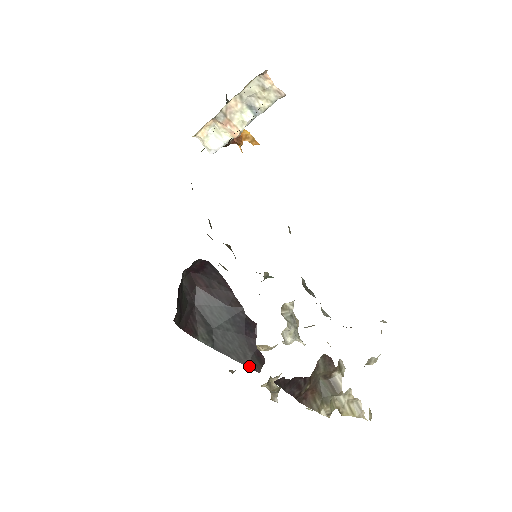
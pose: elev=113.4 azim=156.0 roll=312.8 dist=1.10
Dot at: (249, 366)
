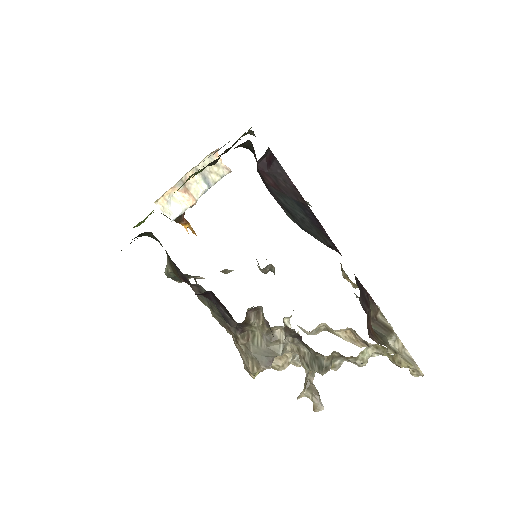
Dot at: (333, 249)
